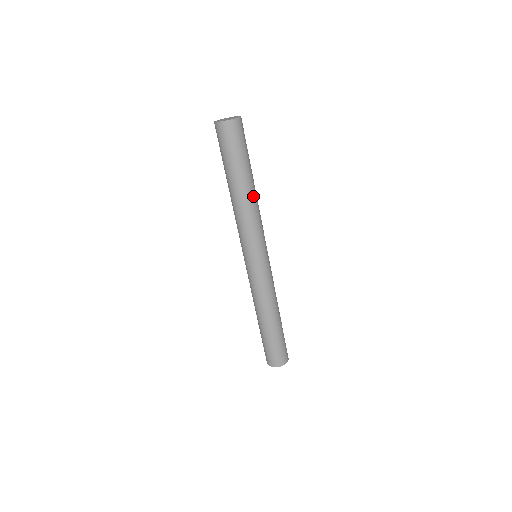
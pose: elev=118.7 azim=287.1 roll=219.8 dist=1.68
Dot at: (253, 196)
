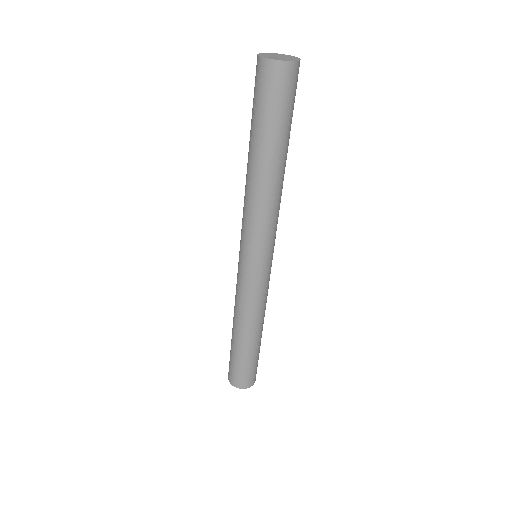
Dot at: occluded
